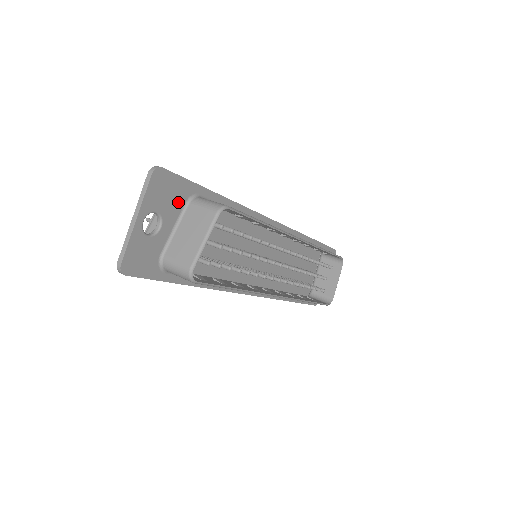
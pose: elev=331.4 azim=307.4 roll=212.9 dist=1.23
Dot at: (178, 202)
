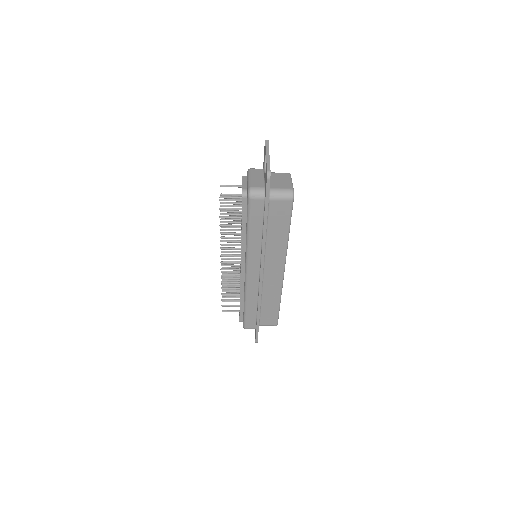
Dot at: occluded
